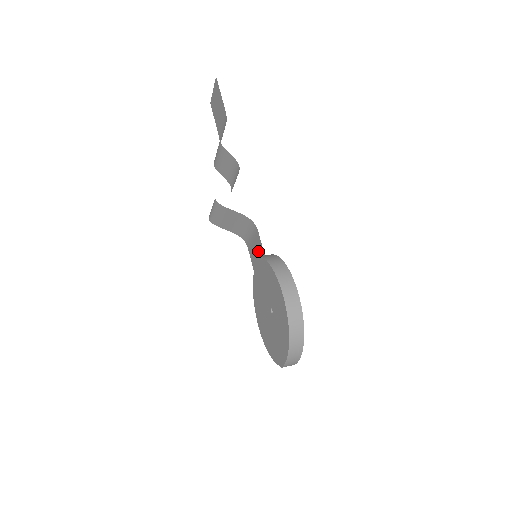
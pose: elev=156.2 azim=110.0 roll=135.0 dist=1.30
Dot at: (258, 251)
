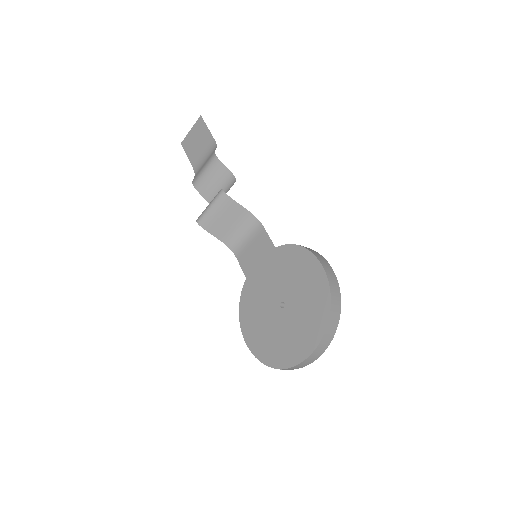
Dot at: (261, 249)
